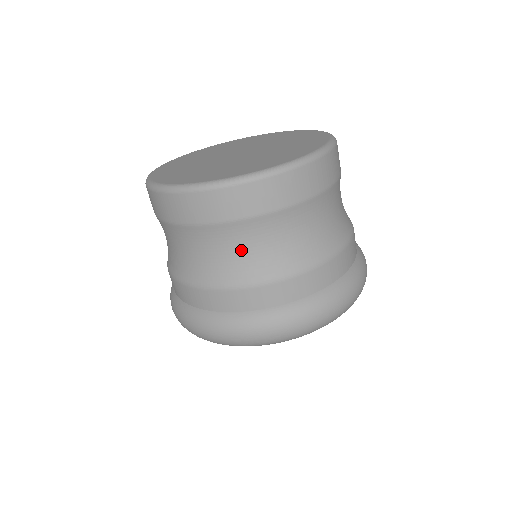
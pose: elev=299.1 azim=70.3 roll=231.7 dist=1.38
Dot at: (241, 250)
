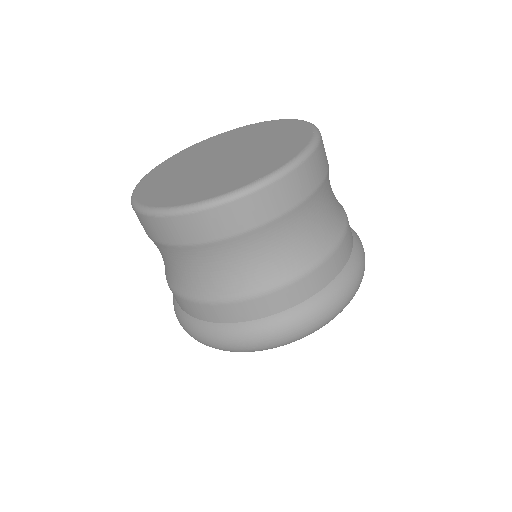
Dot at: (312, 226)
